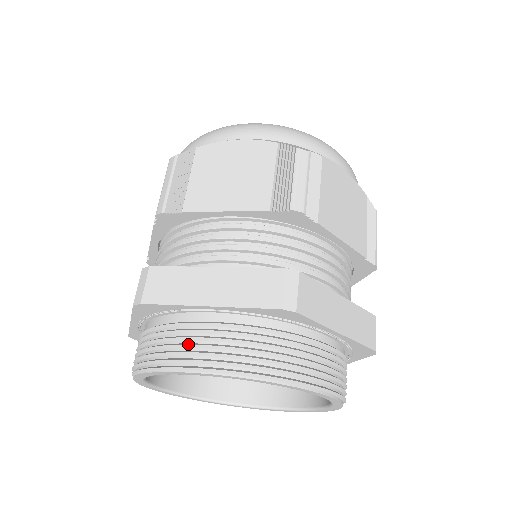
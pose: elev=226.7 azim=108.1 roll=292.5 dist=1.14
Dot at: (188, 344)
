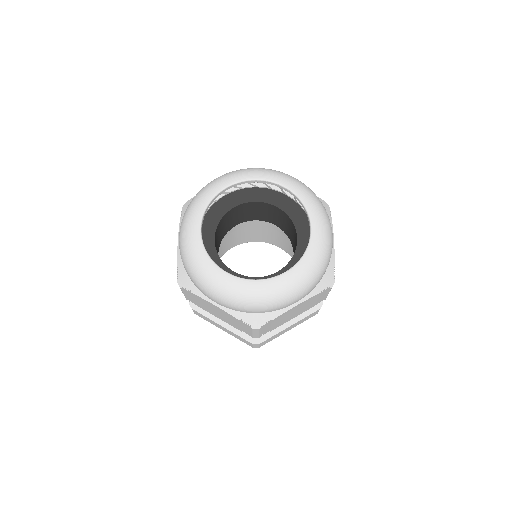
Dot at: occluded
